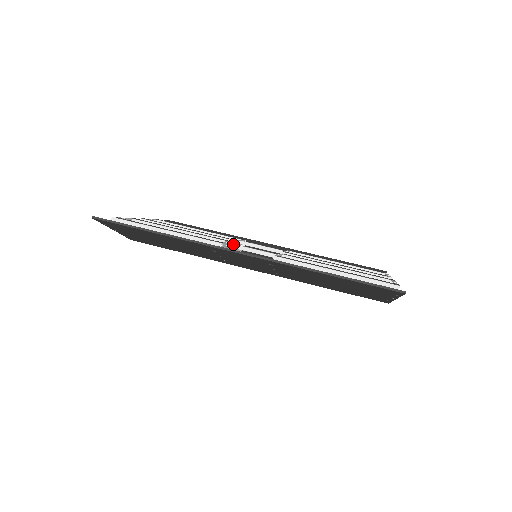
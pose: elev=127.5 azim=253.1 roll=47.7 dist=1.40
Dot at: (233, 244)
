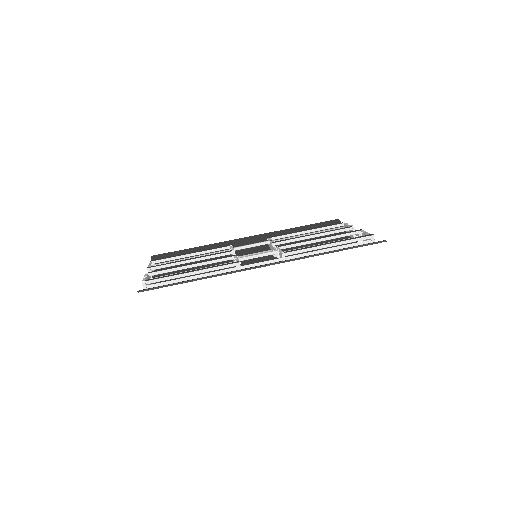
Dot at: (243, 257)
